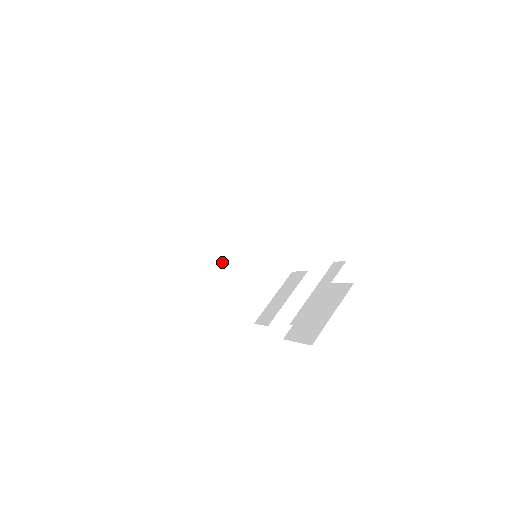
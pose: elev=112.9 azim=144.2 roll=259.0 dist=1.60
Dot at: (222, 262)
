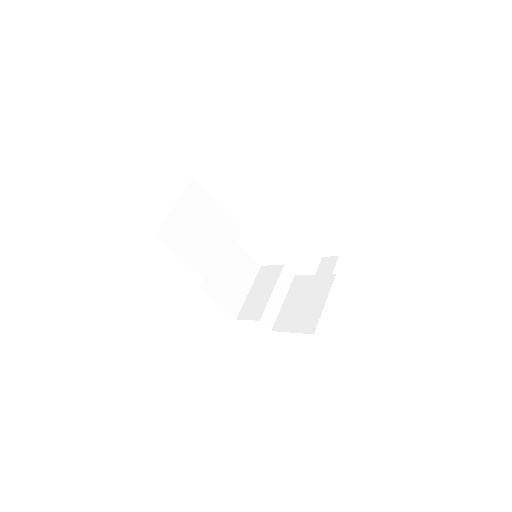
Dot at: (214, 263)
